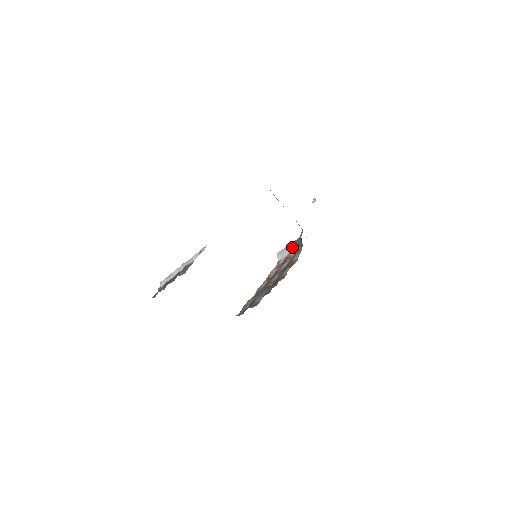
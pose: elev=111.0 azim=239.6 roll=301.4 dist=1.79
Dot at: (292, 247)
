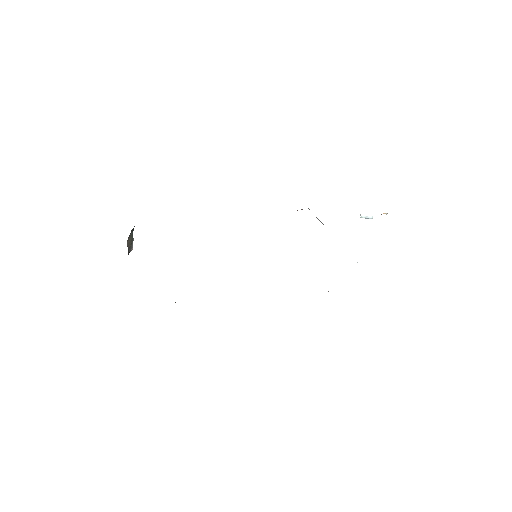
Dot at: occluded
